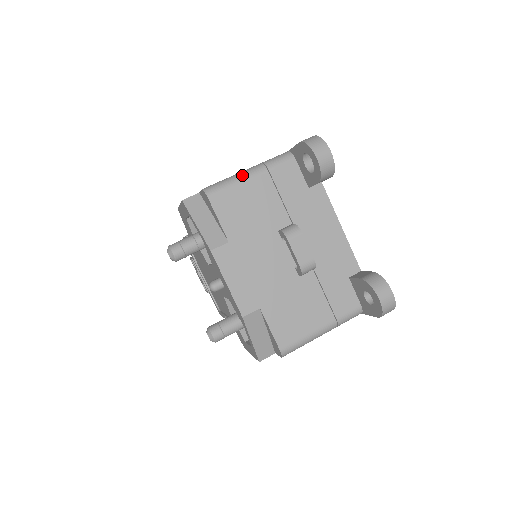
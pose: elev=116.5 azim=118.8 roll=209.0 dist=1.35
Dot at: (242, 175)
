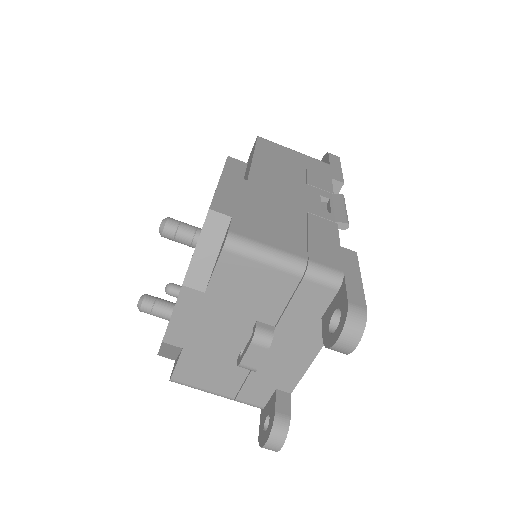
Dot at: (275, 258)
